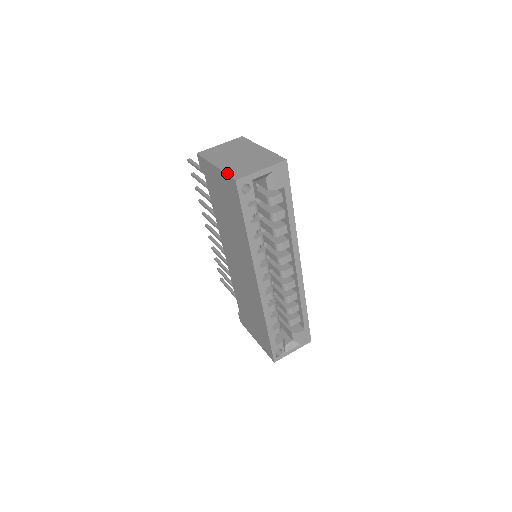
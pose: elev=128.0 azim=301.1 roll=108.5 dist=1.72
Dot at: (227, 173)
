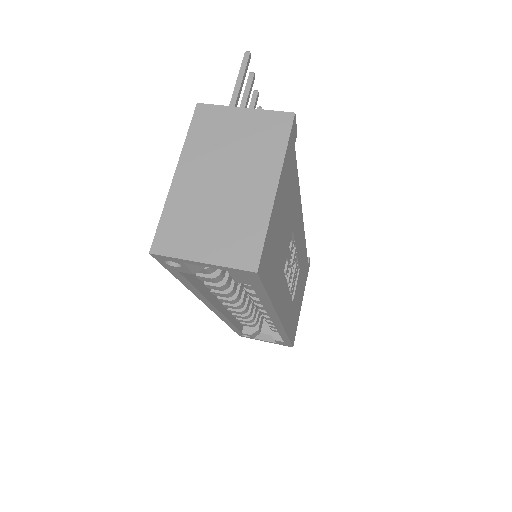
Dot at: (162, 218)
